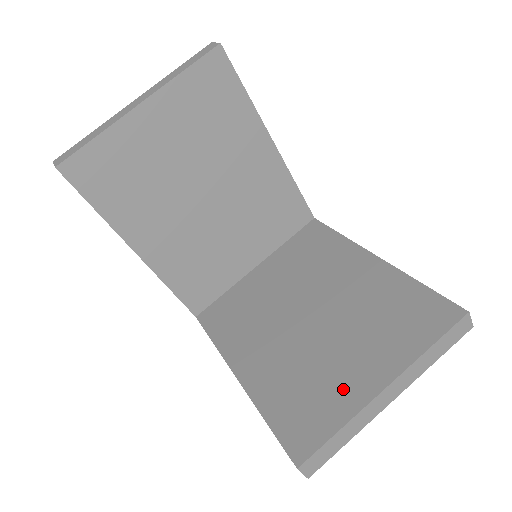
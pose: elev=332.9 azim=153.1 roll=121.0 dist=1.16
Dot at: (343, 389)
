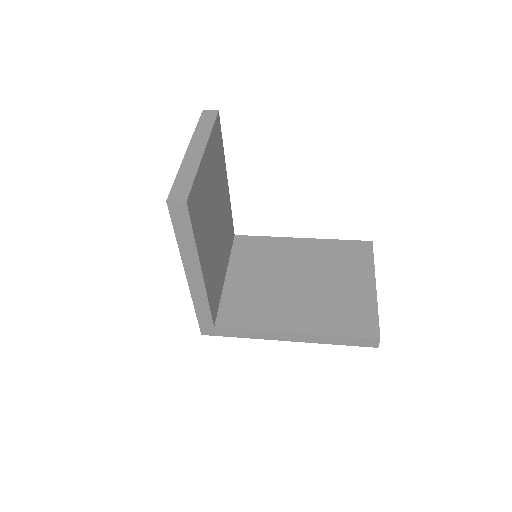
Dot at: (360, 298)
